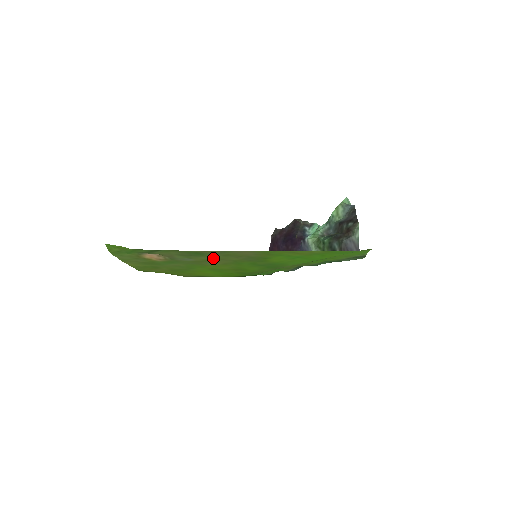
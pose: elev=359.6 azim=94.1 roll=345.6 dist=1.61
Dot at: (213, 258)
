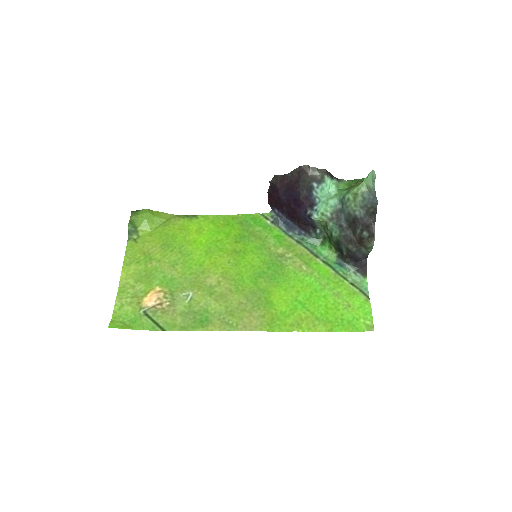
Dot at: (215, 300)
